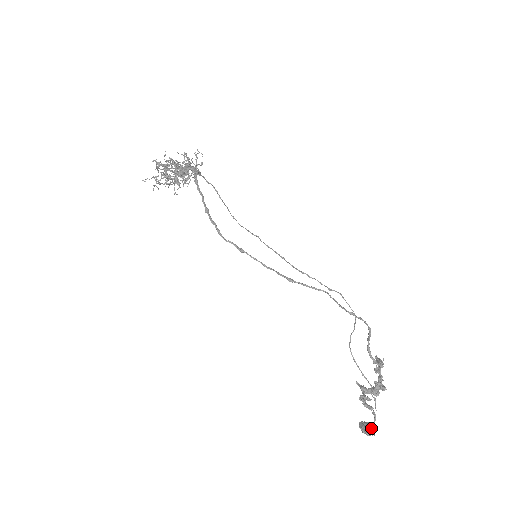
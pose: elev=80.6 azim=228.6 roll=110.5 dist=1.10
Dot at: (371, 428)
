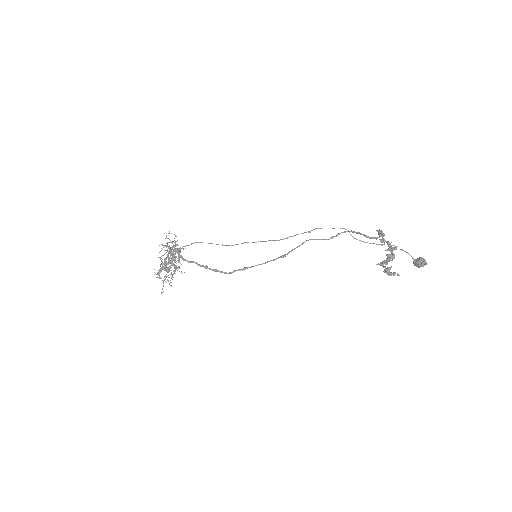
Dot at: (421, 261)
